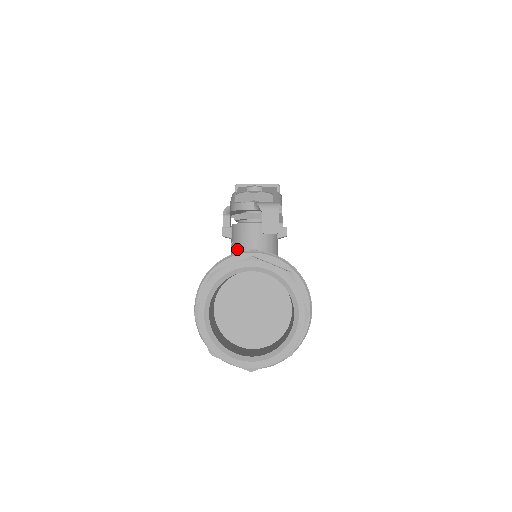
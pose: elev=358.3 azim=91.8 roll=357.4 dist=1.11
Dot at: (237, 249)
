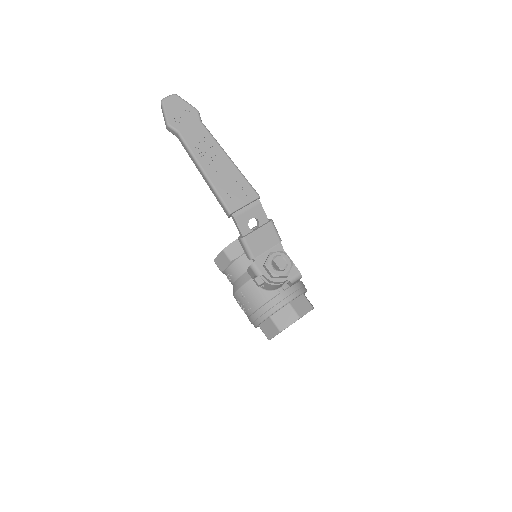
Dot at: (269, 290)
